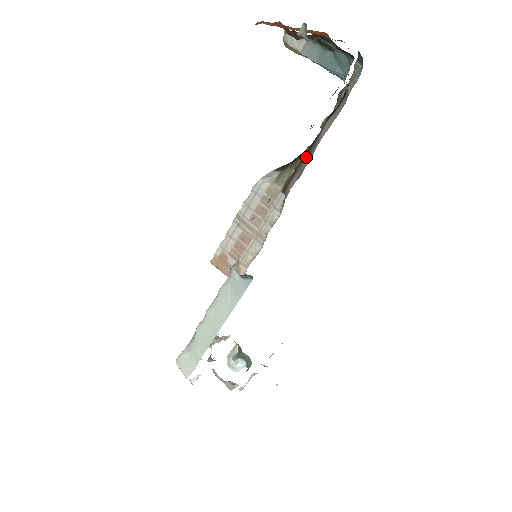
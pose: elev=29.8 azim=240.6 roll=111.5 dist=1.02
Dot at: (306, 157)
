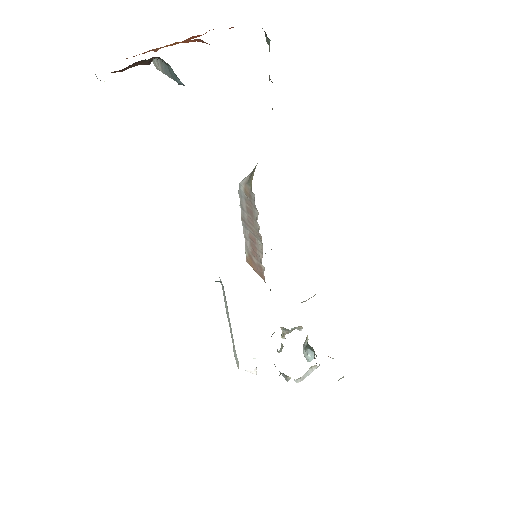
Dot at: occluded
